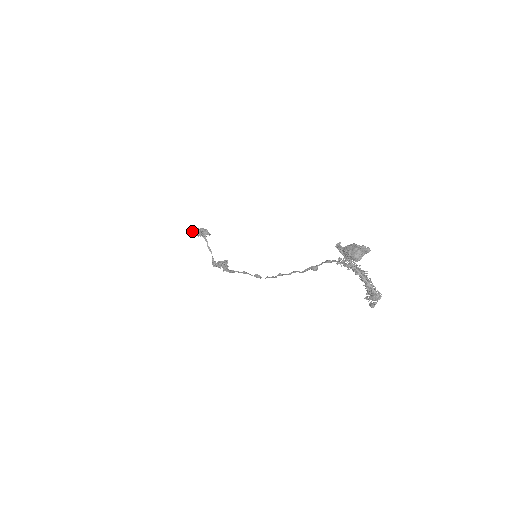
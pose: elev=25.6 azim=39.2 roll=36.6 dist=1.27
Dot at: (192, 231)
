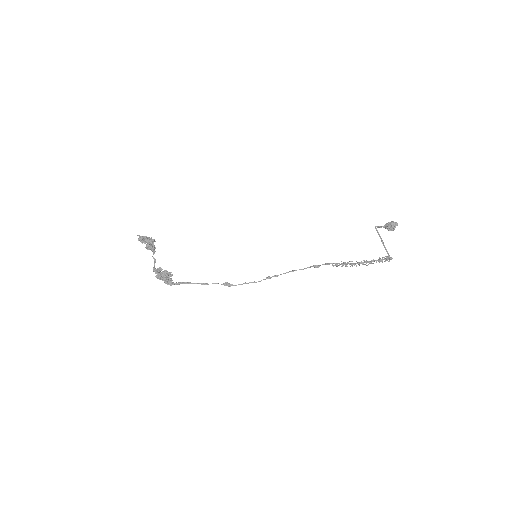
Dot at: (145, 236)
